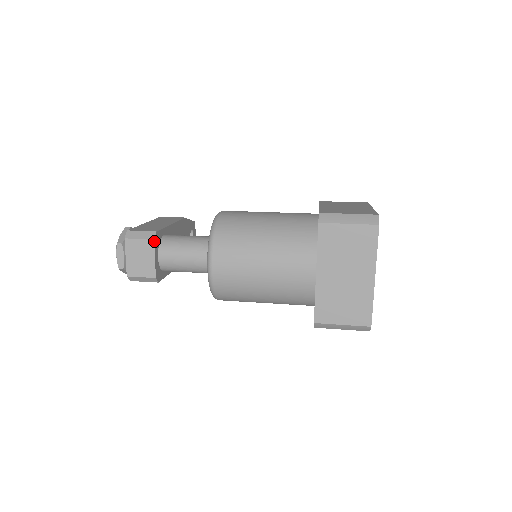
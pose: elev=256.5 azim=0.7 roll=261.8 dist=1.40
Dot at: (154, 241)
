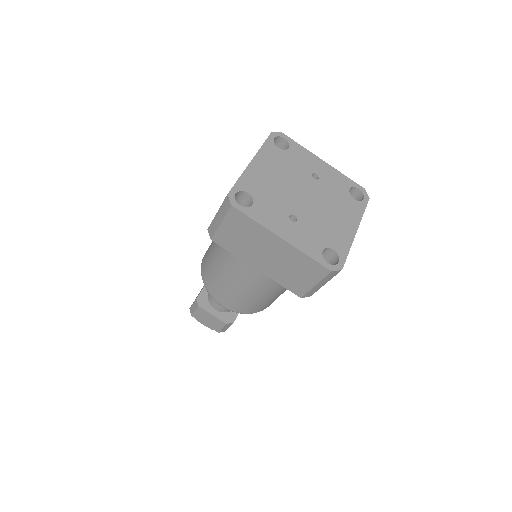
Dot at: (200, 307)
